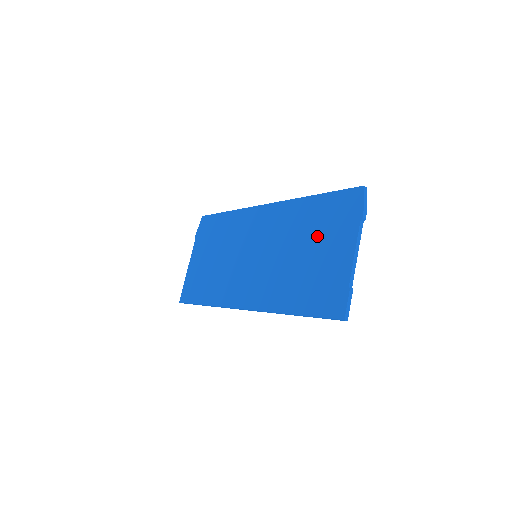
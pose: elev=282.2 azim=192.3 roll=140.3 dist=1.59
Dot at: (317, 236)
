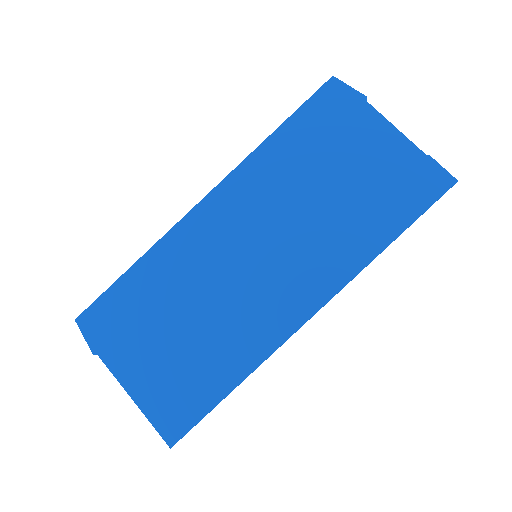
Dot at: (330, 156)
